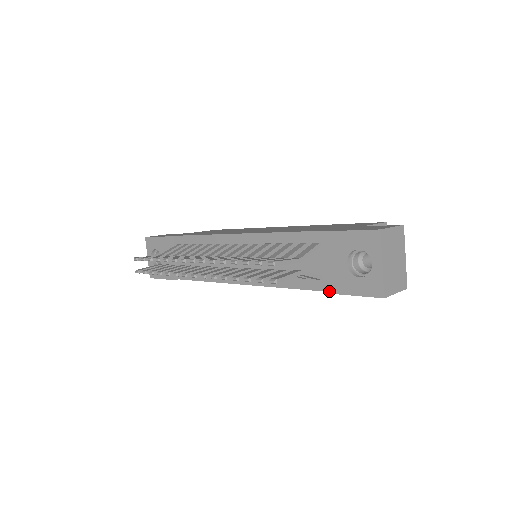
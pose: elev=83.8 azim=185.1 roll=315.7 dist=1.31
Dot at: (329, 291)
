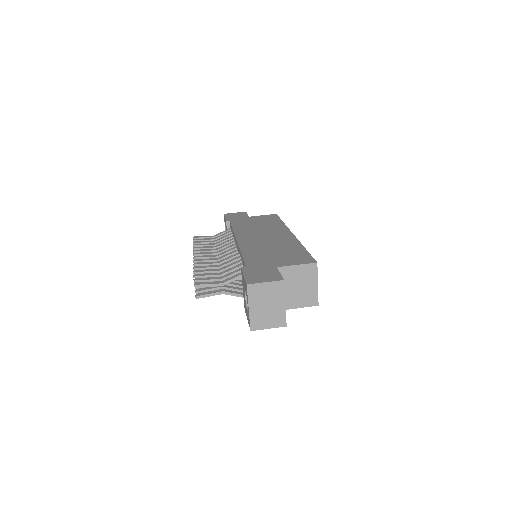
Dot at: occluded
